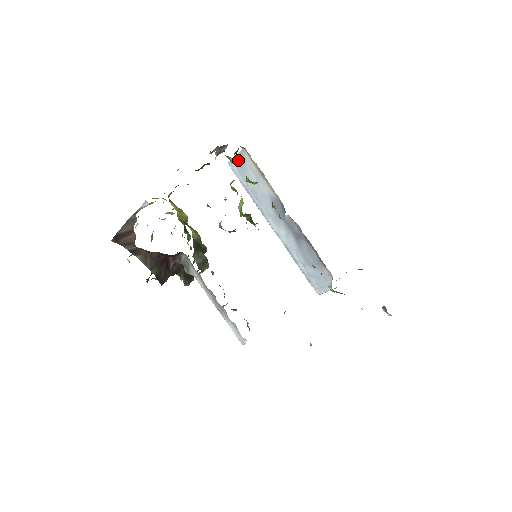
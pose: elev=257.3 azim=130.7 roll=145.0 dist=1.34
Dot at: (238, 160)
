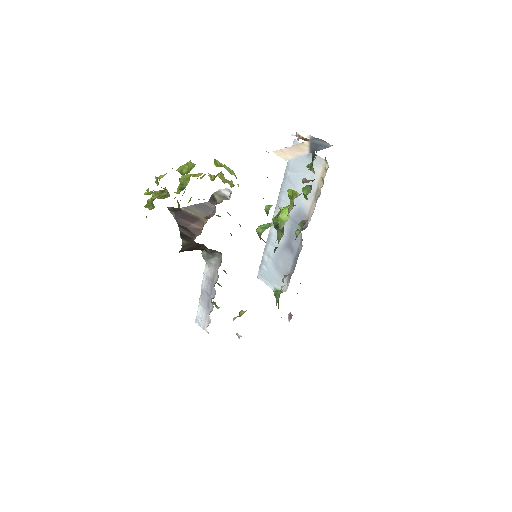
Dot at: (308, 154)
